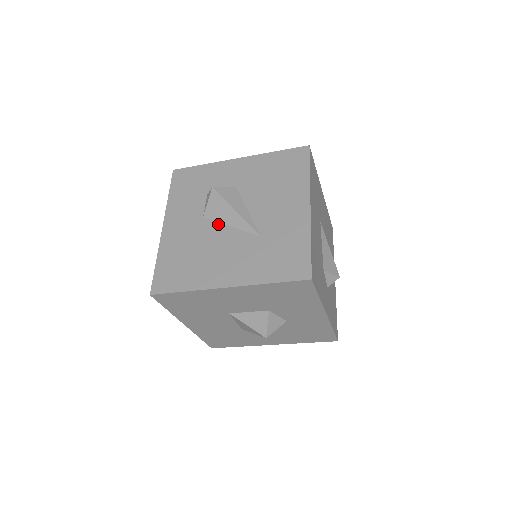
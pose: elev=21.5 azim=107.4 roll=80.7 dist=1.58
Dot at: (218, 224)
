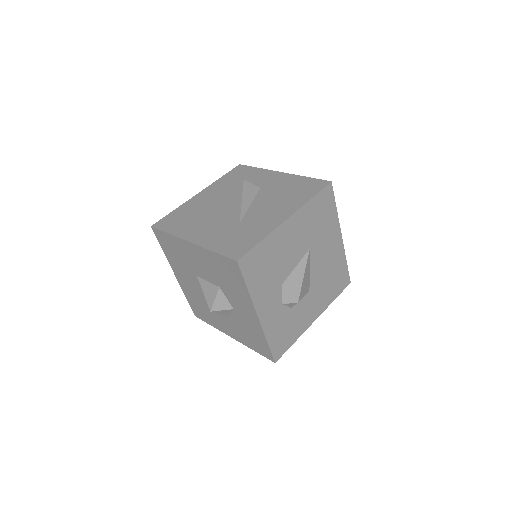
Dot at: (226, 205)
